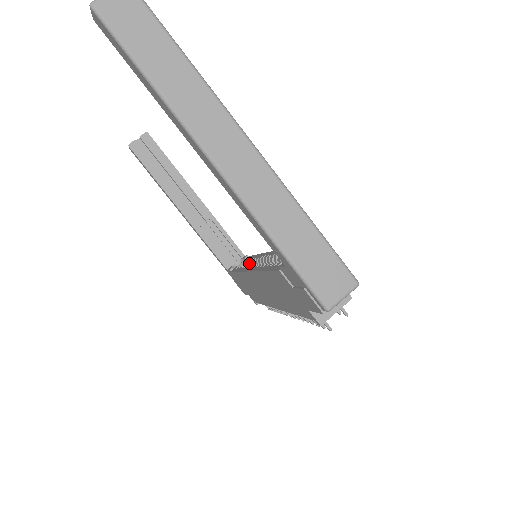
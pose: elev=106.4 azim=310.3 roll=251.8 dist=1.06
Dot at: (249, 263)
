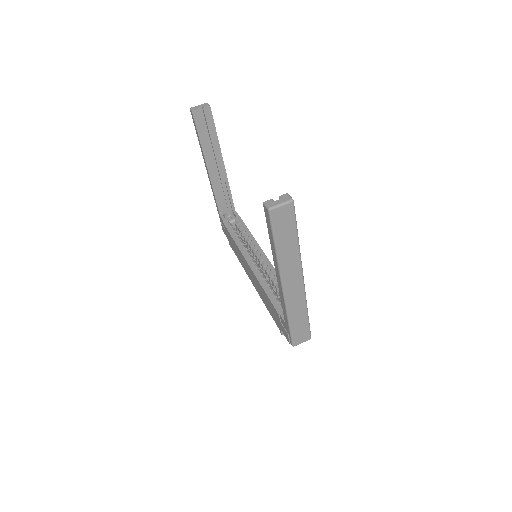
Dot at: (241, 232)
